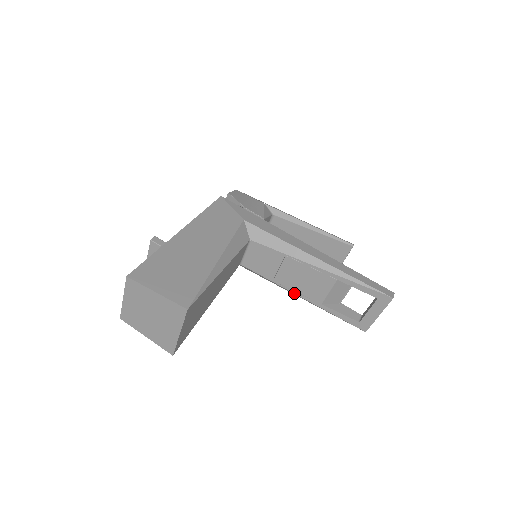
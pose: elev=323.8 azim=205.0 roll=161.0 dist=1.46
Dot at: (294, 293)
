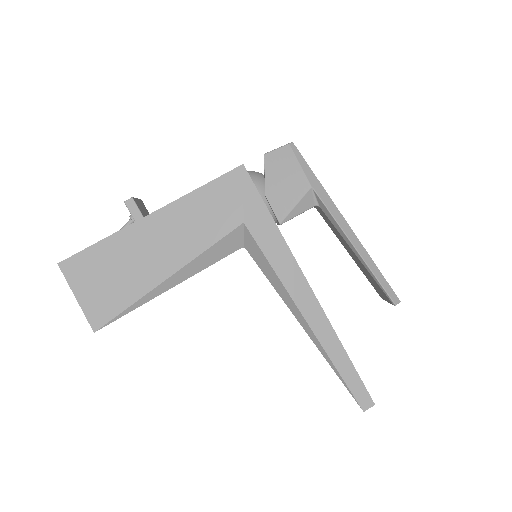
Dot at: occluded
